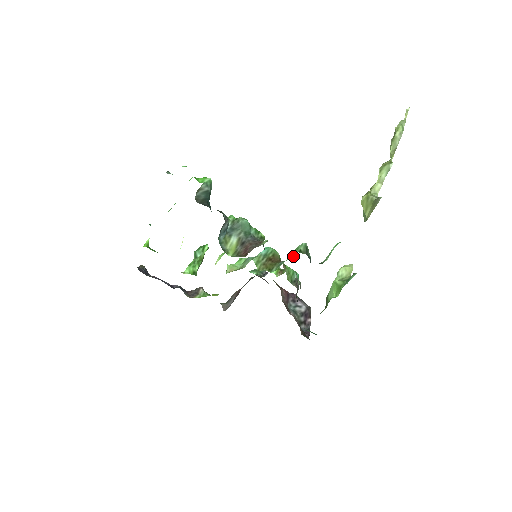
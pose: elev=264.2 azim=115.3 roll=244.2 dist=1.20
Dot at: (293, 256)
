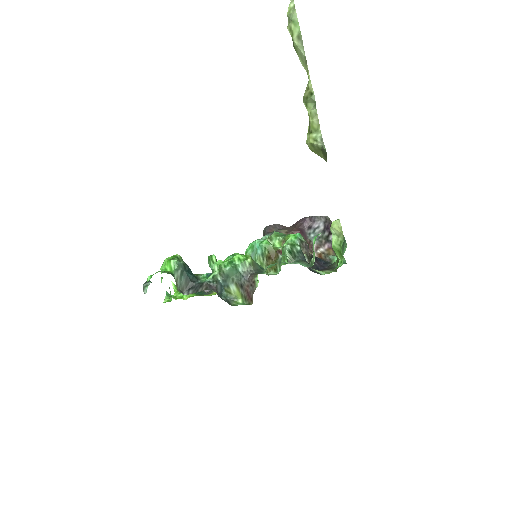
Dot at: occluded
